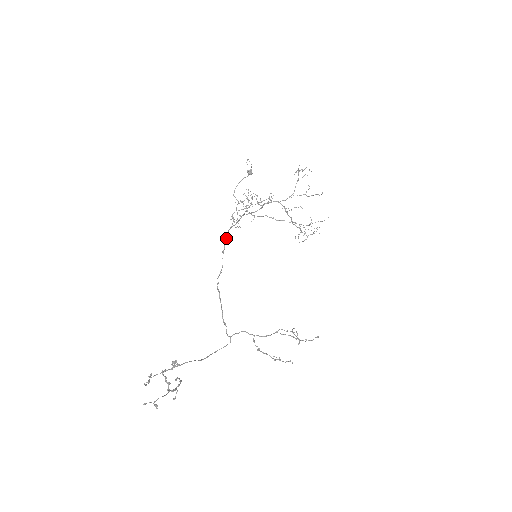
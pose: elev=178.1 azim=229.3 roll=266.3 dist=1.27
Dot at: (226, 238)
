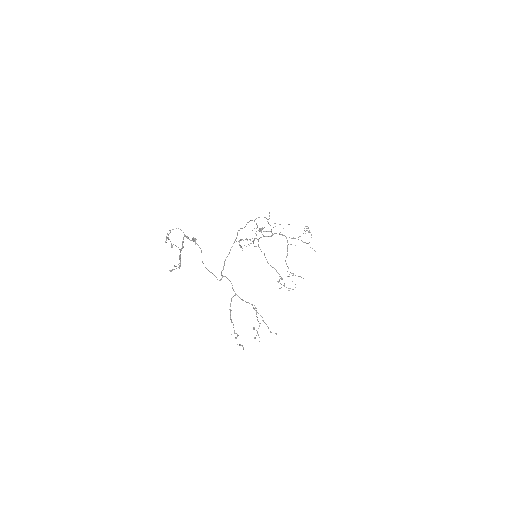
Dot at: (251, 220)
